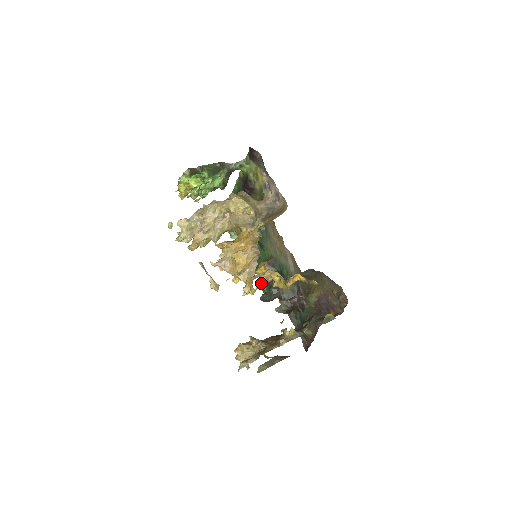
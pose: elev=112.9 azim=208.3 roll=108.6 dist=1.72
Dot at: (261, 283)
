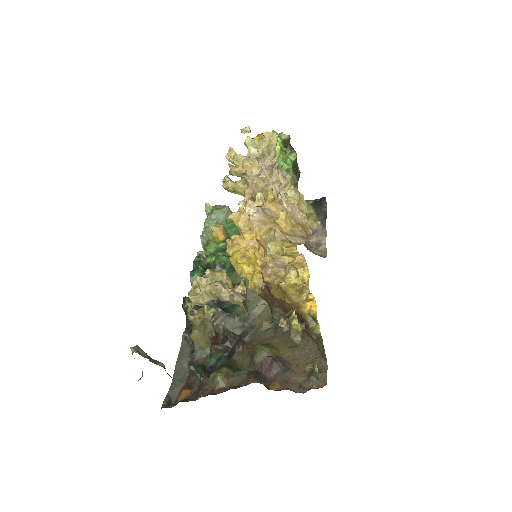
Dot at: (293, 258)
